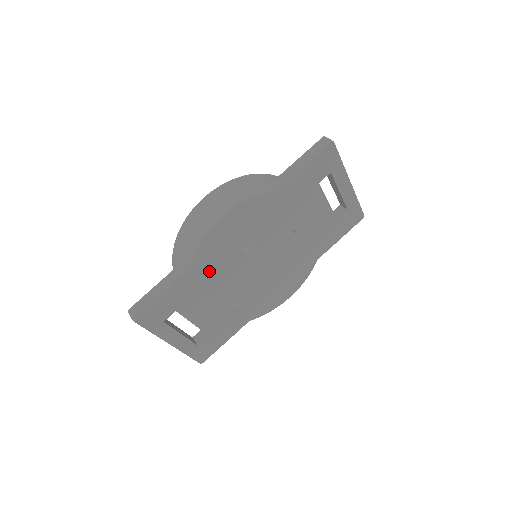
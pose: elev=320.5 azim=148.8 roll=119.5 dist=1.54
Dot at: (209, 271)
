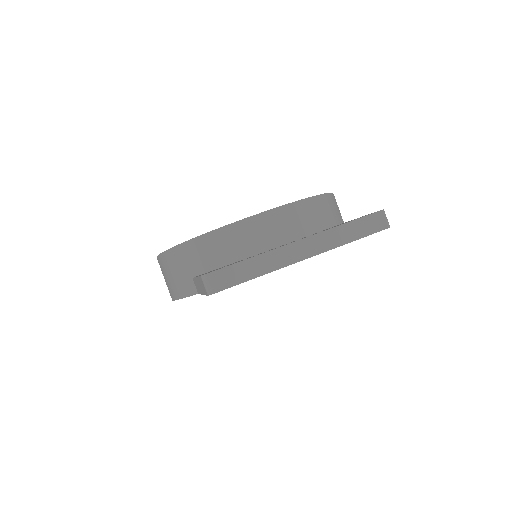
Dot at: occluded
